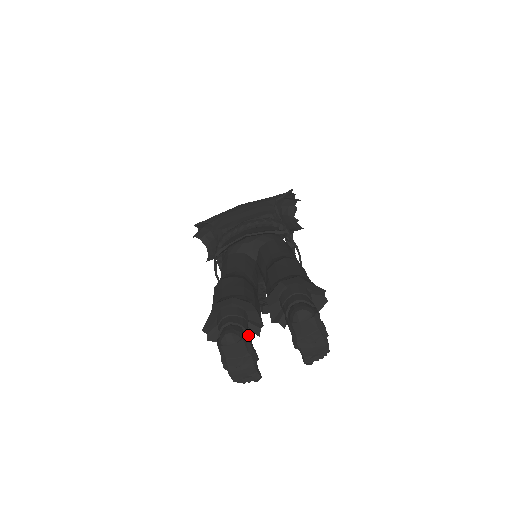
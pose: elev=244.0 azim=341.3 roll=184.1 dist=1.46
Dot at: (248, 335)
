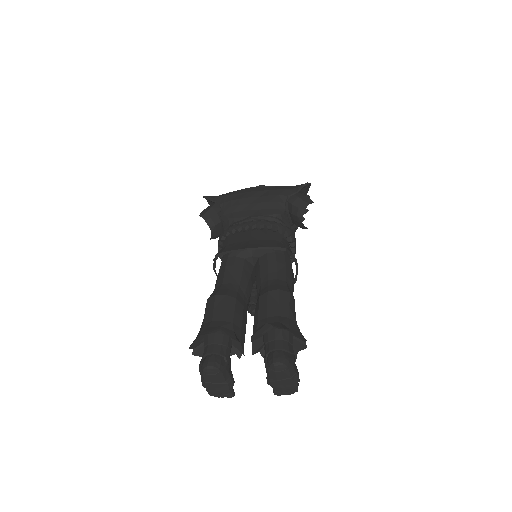
Dot at: (228, 366)
